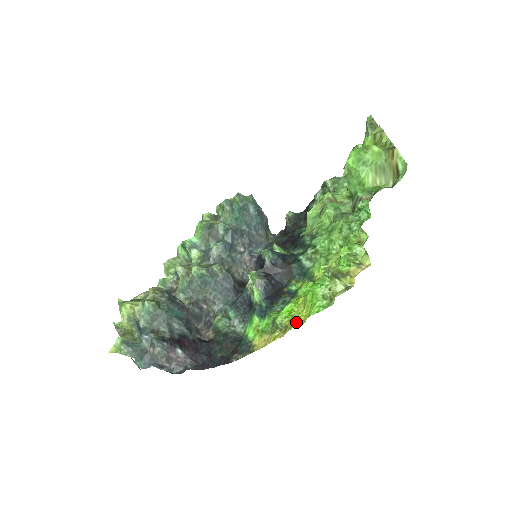
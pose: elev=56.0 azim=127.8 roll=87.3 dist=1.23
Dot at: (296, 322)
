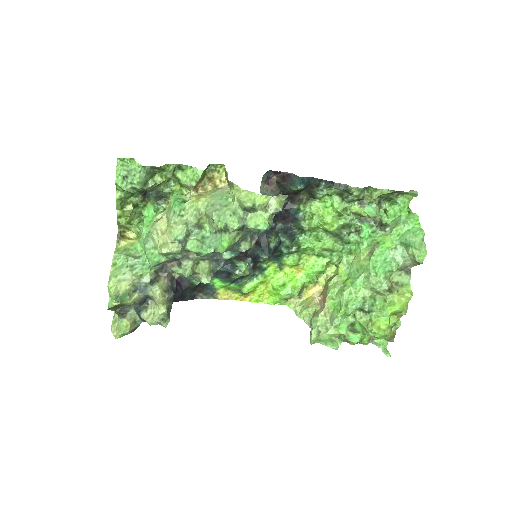
Dot at: (257, 299)
